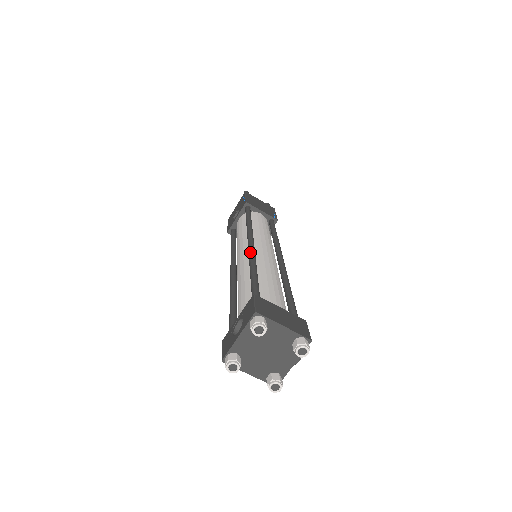
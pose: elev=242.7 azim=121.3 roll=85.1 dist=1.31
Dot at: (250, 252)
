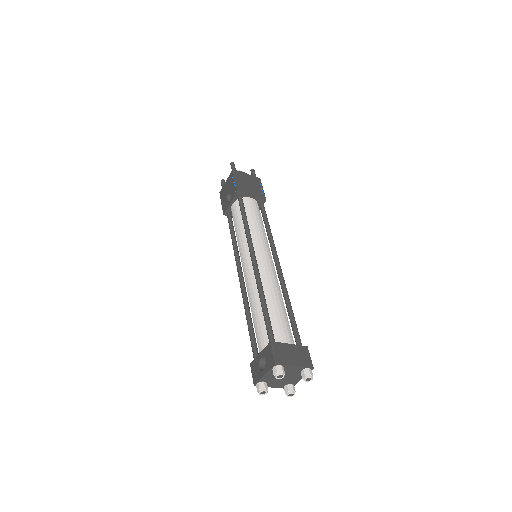
Dot at: (256, 276)
